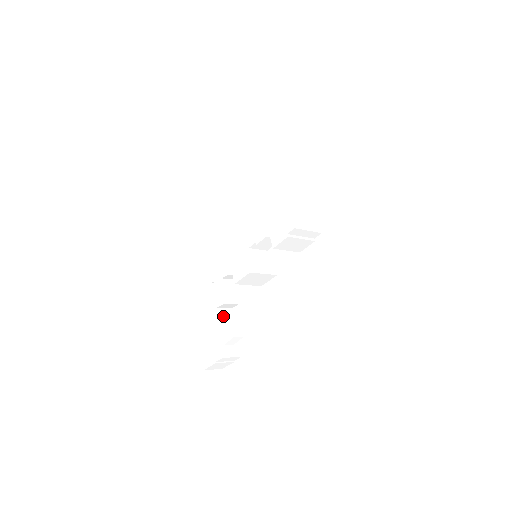
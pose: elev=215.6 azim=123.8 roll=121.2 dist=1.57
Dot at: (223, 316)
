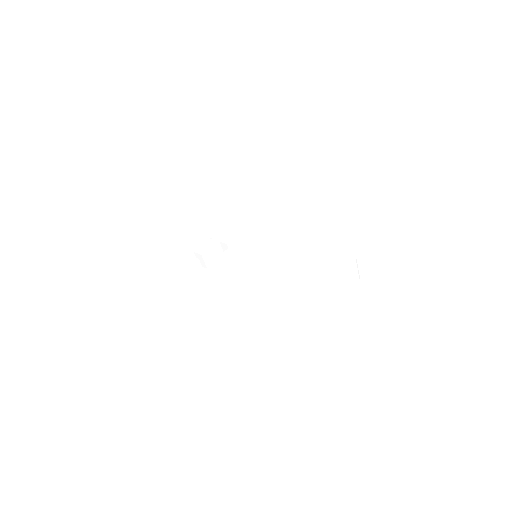
Dot at: (191, 260)
